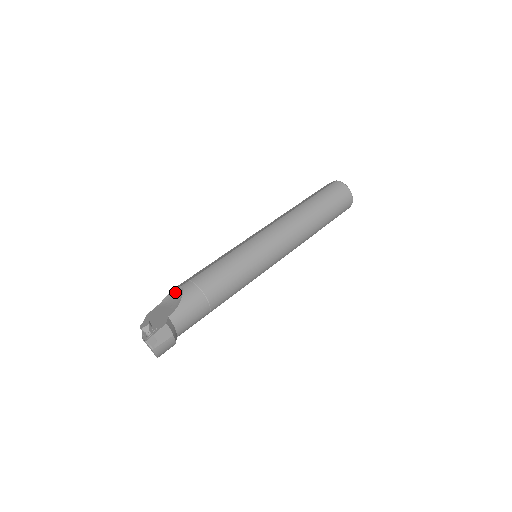
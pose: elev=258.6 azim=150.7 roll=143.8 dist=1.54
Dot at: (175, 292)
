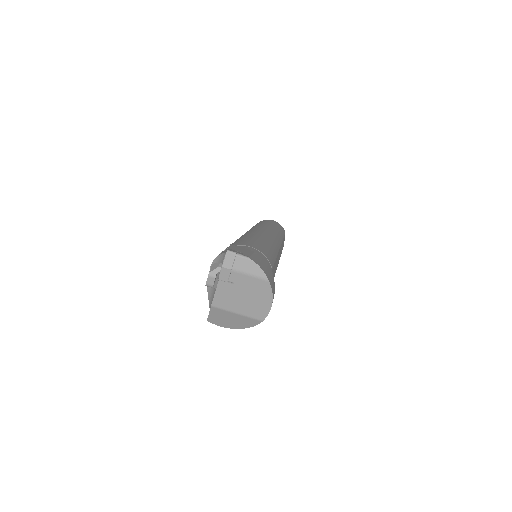
Dot at: occluded
